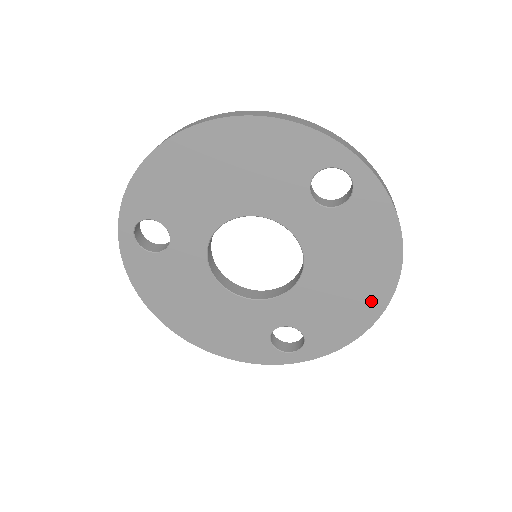
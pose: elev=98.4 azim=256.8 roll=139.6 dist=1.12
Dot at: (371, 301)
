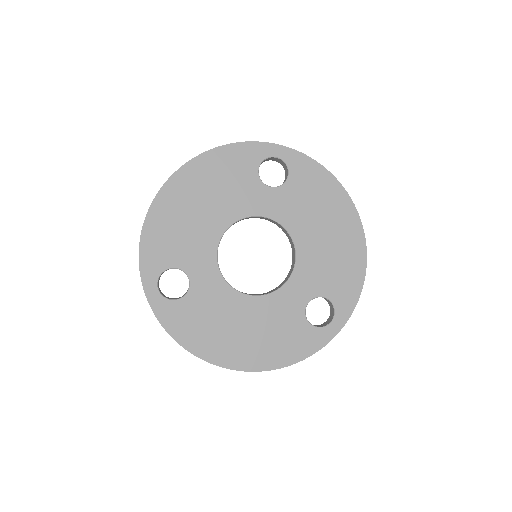
Dot at: (352, 237)
